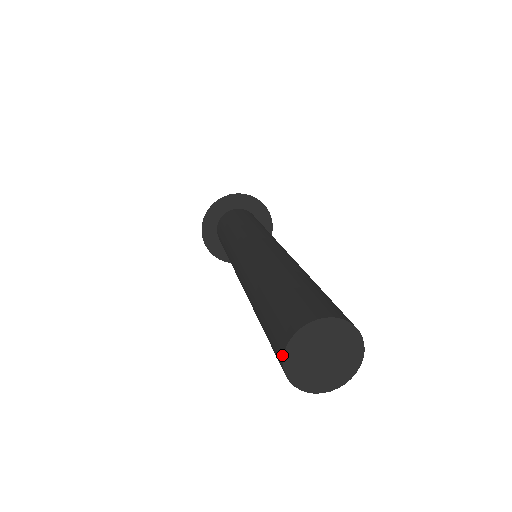
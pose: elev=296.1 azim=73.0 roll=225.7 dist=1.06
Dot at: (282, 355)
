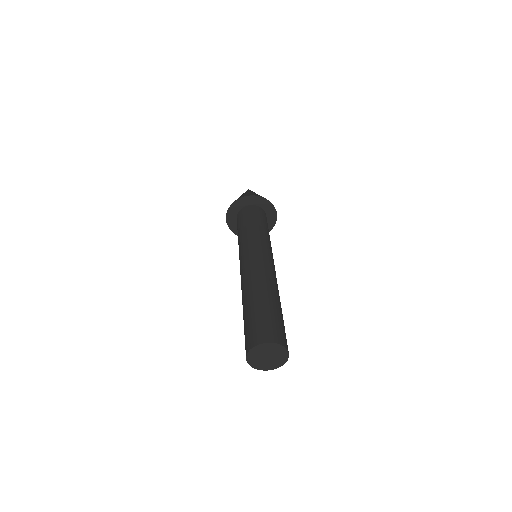
Dot at: (246, 359)
